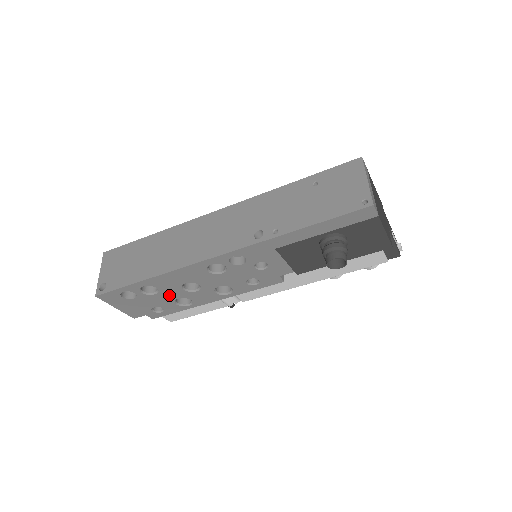
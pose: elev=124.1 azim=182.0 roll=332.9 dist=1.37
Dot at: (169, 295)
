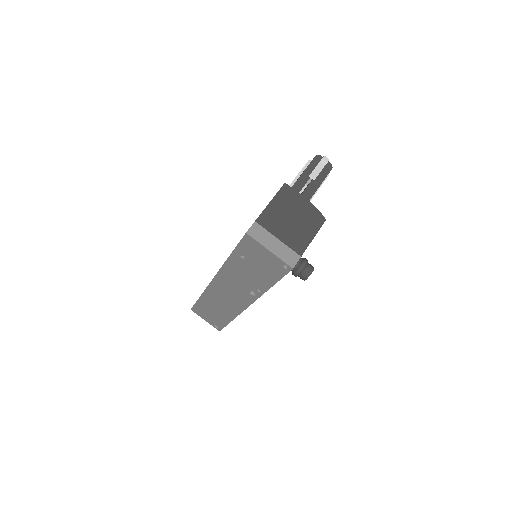
Dot at: occluded
